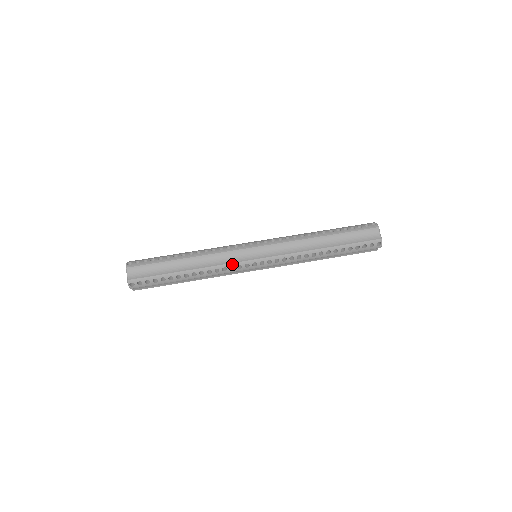
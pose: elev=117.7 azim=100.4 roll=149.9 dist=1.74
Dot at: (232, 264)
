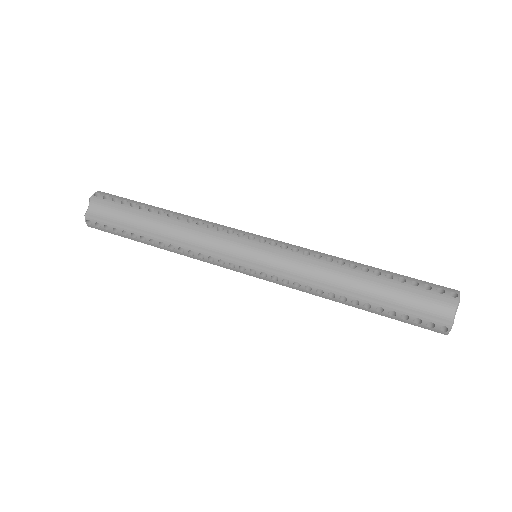
Dot at: (212, 254)
